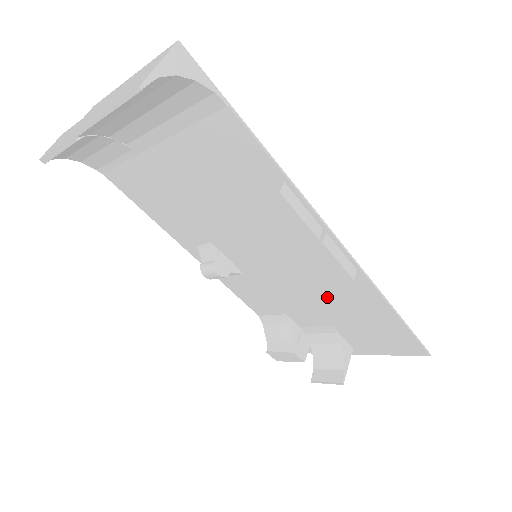
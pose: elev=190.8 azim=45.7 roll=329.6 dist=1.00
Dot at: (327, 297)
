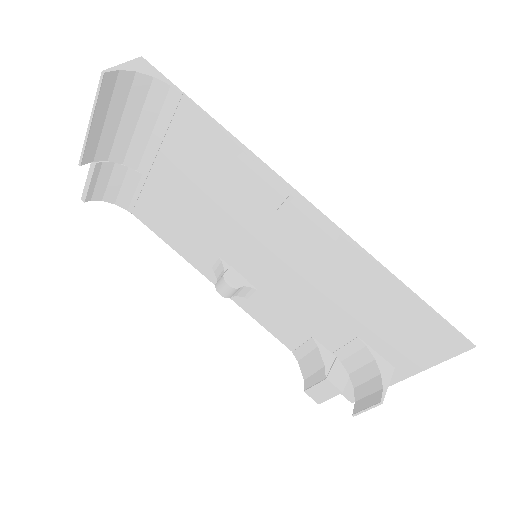
Dot at: (335, 290)
